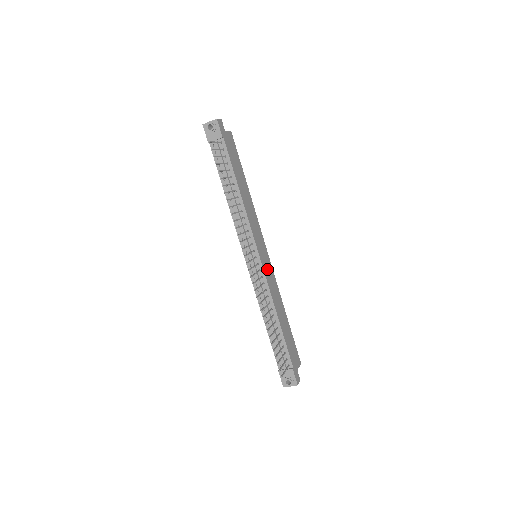
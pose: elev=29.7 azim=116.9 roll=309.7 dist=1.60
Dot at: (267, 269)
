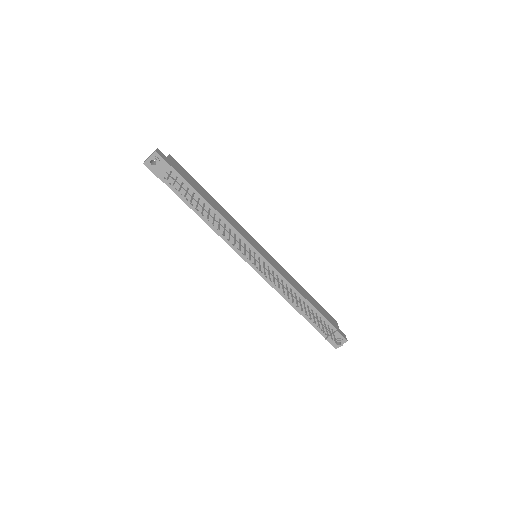
Dot at: (272, 262)
